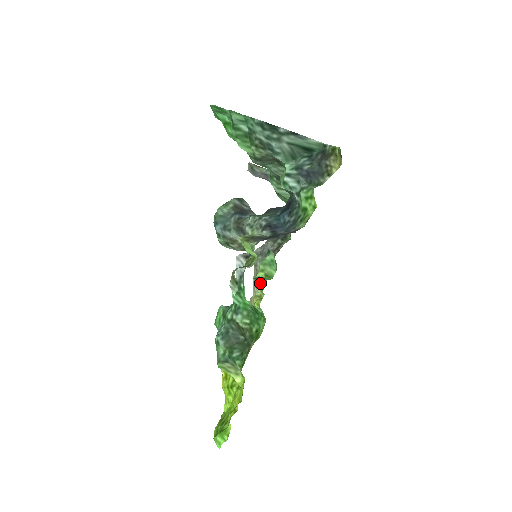
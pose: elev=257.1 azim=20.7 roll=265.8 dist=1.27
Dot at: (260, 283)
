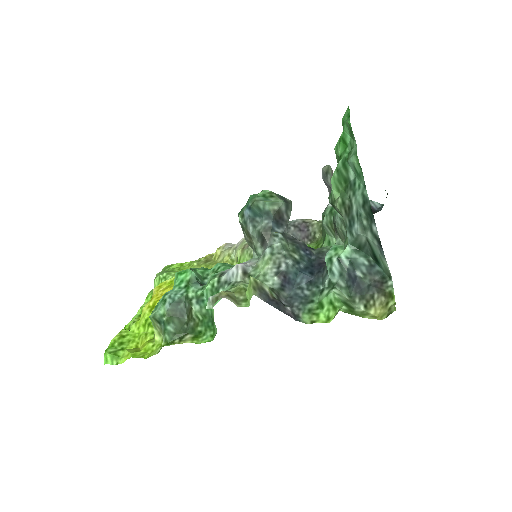
Dot at: (242, 257)
